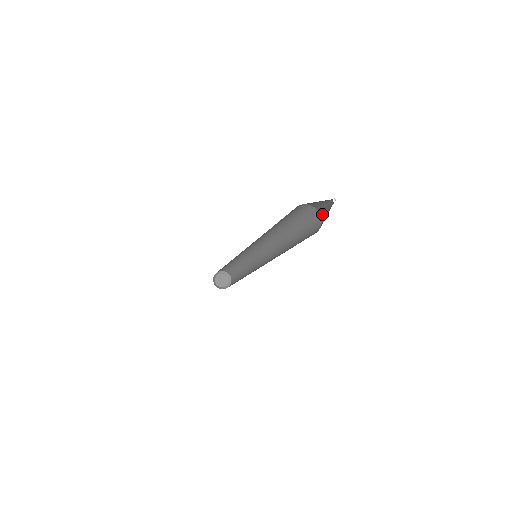
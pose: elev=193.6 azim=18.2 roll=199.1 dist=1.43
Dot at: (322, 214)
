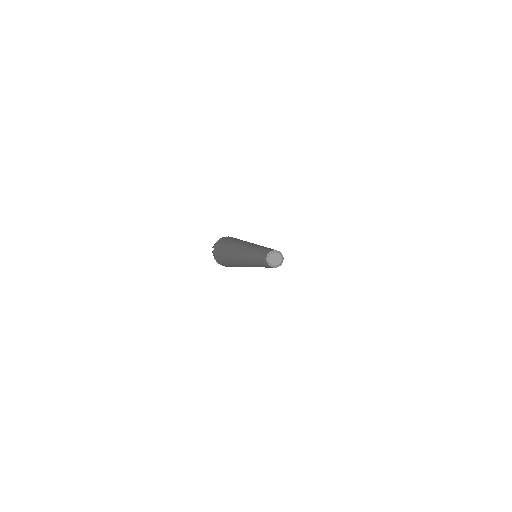
Dot at: occluded
